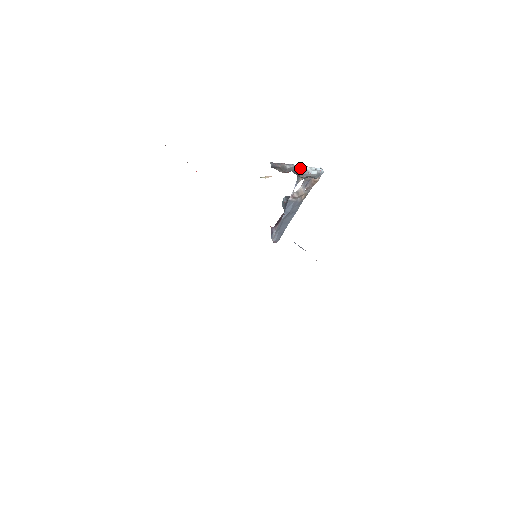
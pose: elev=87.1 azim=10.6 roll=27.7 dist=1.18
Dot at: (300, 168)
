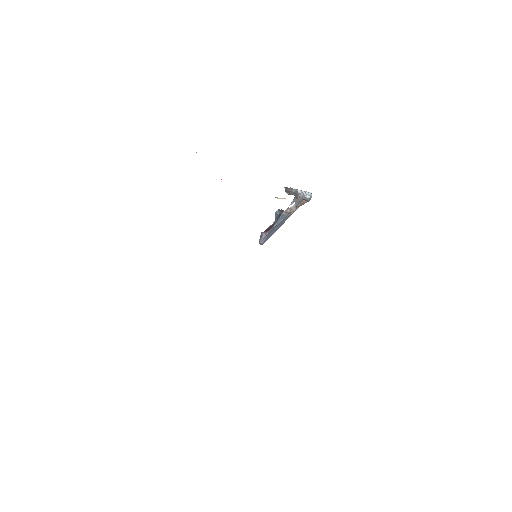
Dot at: (300, 192)
